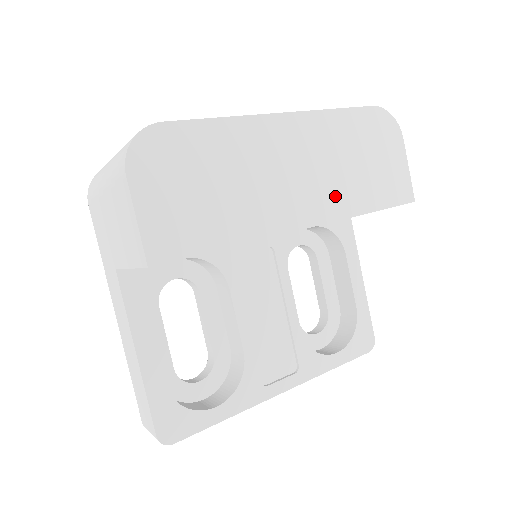
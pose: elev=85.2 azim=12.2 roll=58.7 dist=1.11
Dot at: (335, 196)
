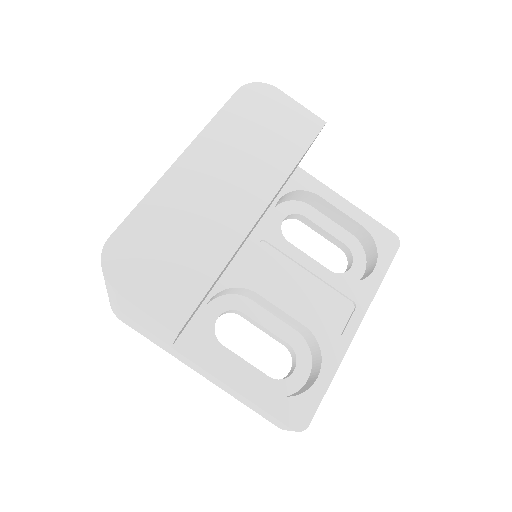
Dot at: (264, 174)
